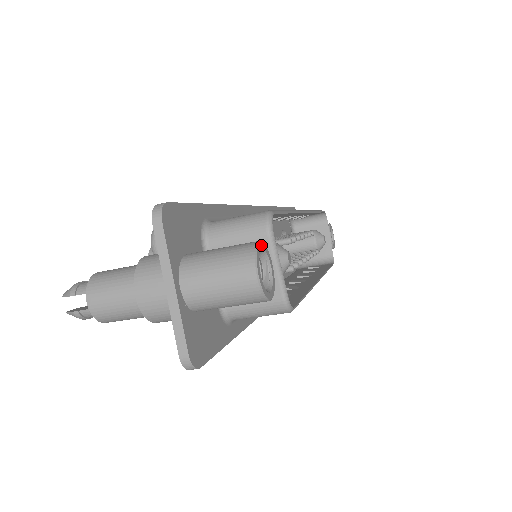
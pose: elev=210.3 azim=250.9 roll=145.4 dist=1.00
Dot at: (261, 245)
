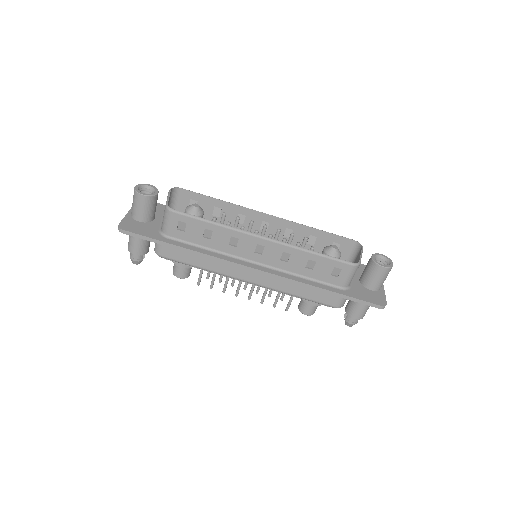
Dot at: (150, 185)
